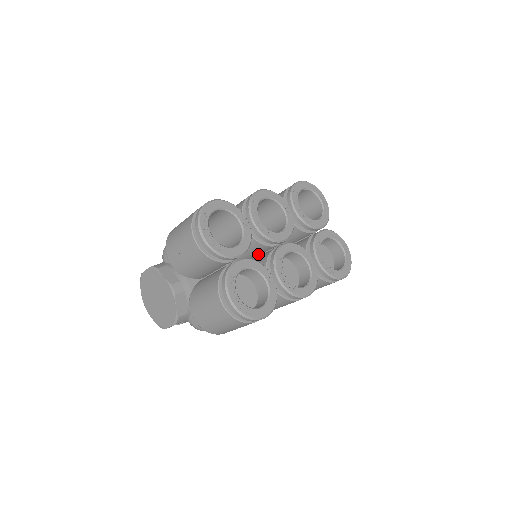
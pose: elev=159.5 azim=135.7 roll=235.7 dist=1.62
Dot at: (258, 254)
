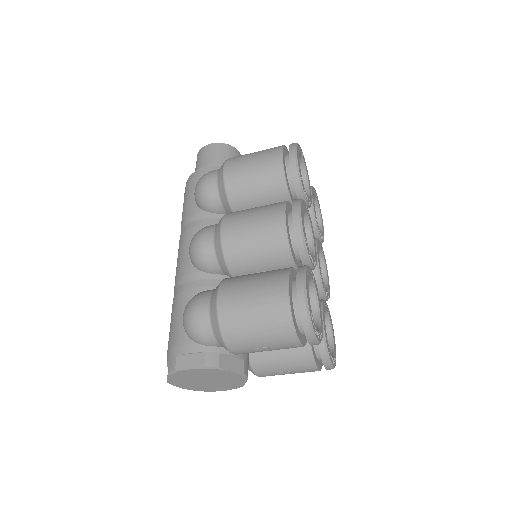
Dot at: occluded
